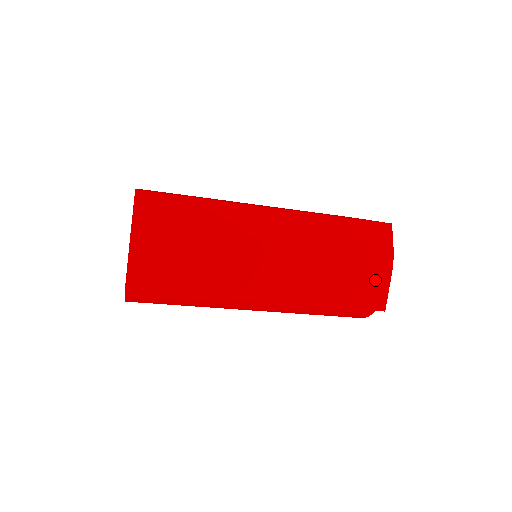
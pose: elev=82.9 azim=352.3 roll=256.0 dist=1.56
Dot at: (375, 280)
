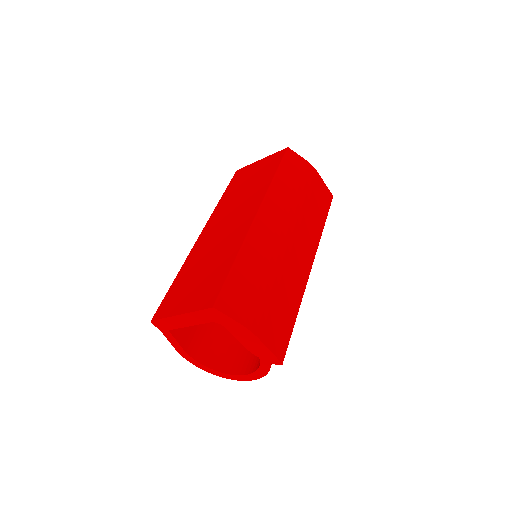
Dot at: (319, 187)
